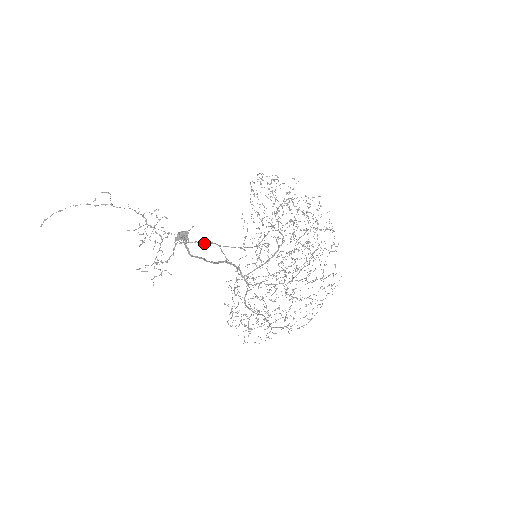
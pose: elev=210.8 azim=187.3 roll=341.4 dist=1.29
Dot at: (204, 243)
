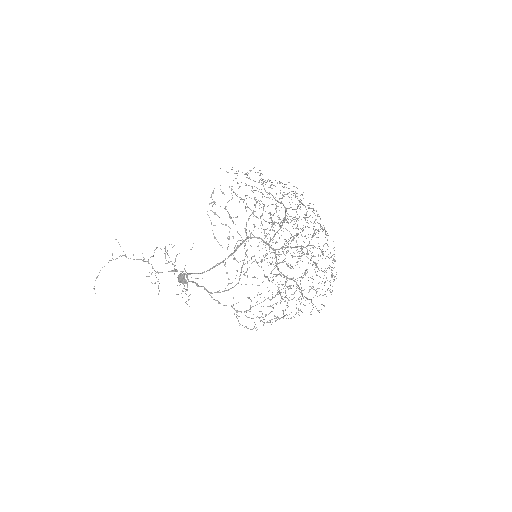
Dot at: (198, 286)
